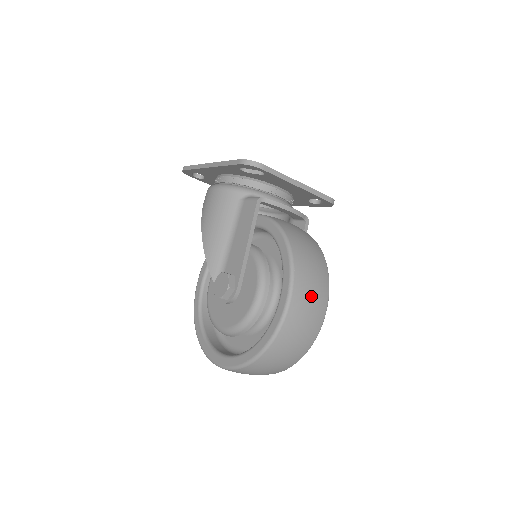
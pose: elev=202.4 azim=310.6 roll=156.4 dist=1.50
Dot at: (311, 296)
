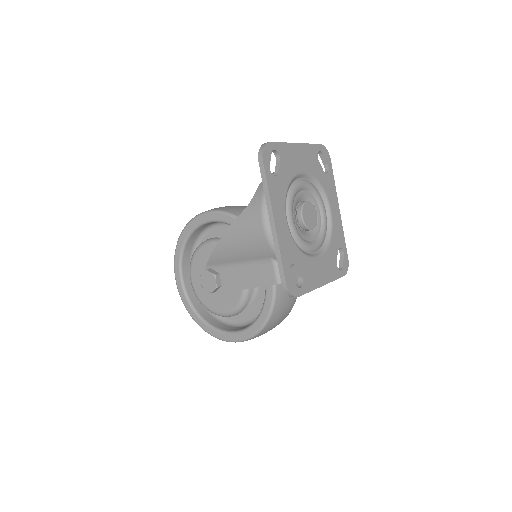
Dot at: occluded
